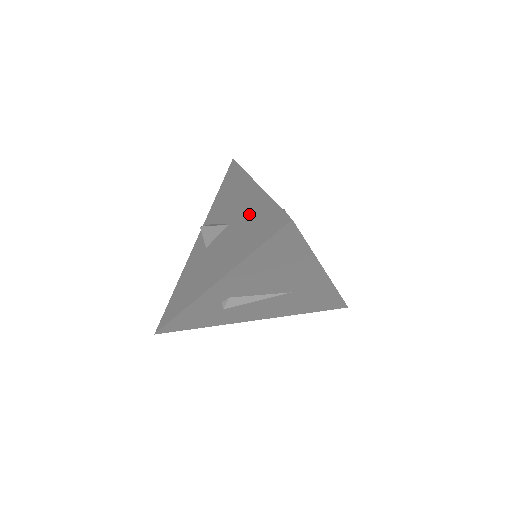
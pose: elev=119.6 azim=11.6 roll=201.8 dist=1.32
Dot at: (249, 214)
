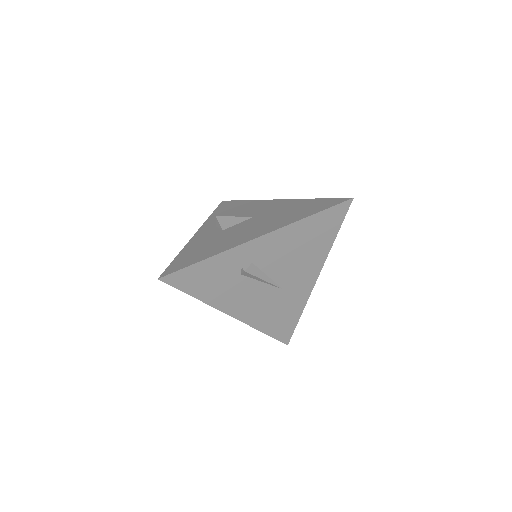
Dot at: (286, 207)
